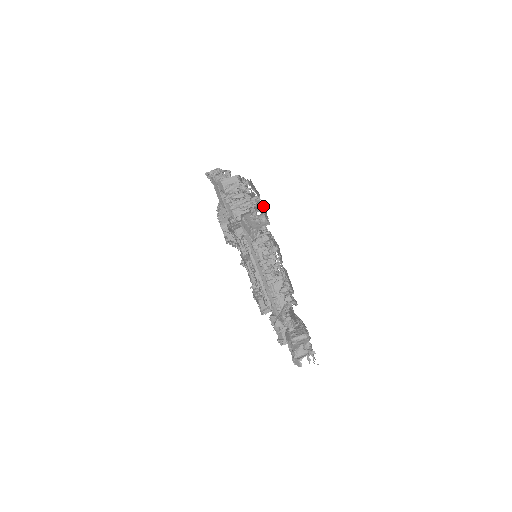
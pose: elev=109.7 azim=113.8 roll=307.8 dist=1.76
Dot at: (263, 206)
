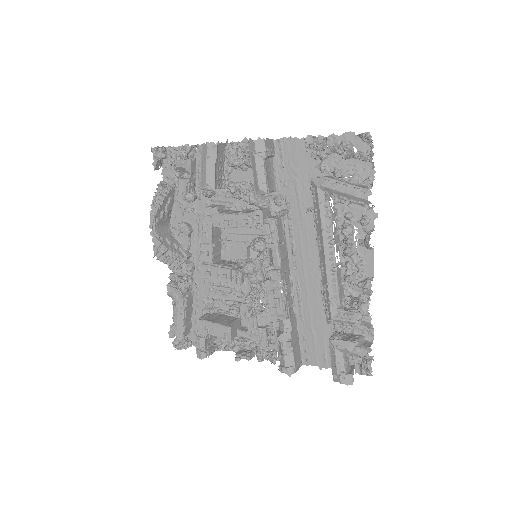
Dot at: (367, 163)
